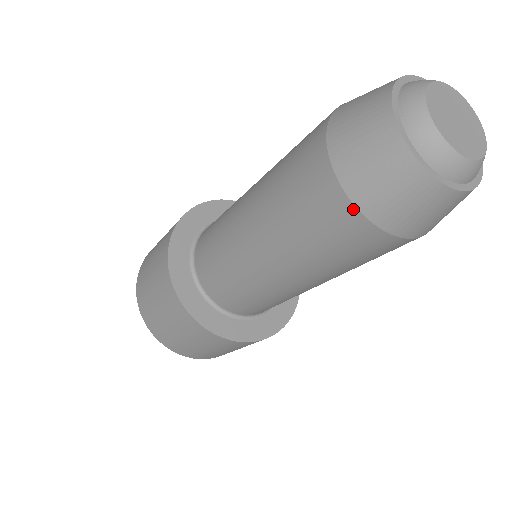
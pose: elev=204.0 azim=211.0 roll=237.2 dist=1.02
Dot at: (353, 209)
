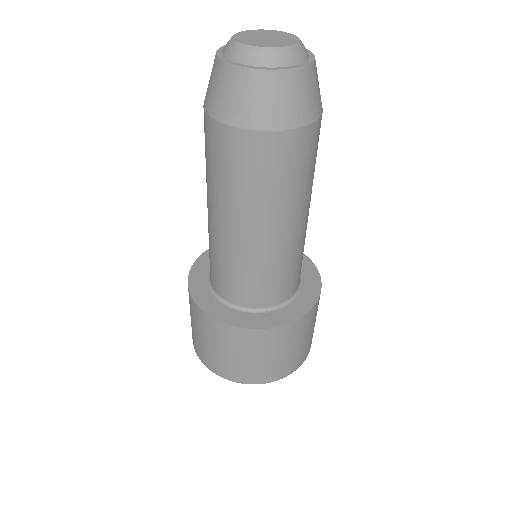
Dot at: (205, 113)
